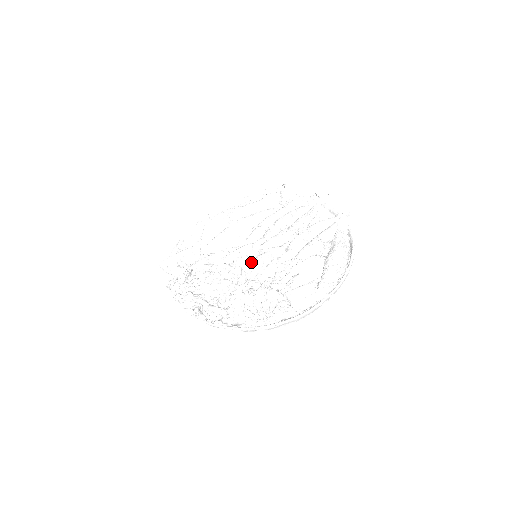
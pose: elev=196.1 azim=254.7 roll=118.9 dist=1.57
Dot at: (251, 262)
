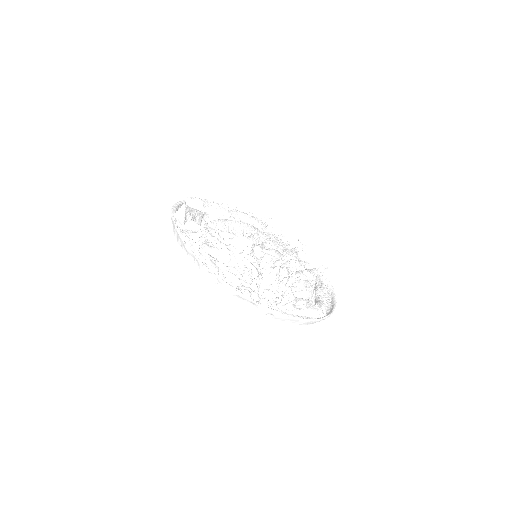
Dot at: occluded
